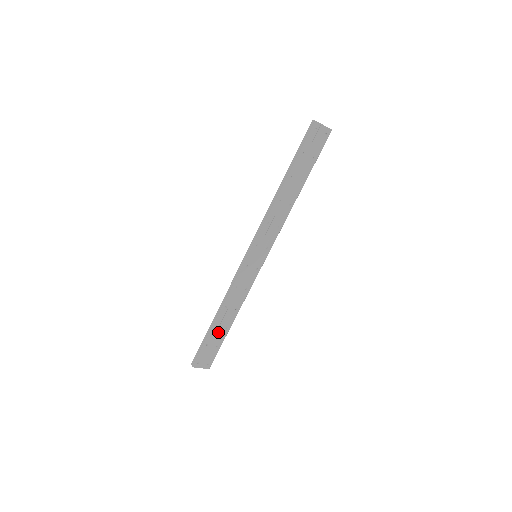
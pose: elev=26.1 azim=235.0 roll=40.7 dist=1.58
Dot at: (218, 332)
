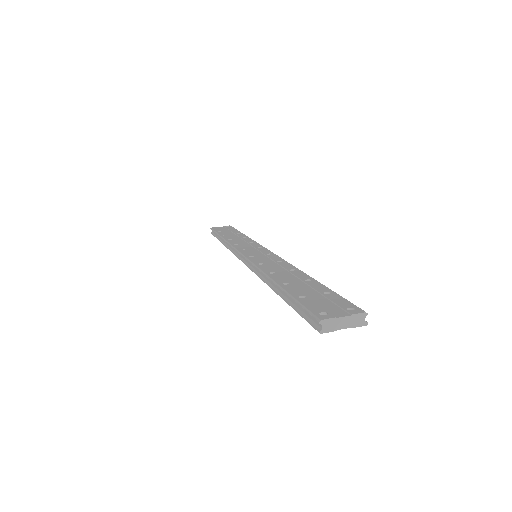
Dot at: occluded
